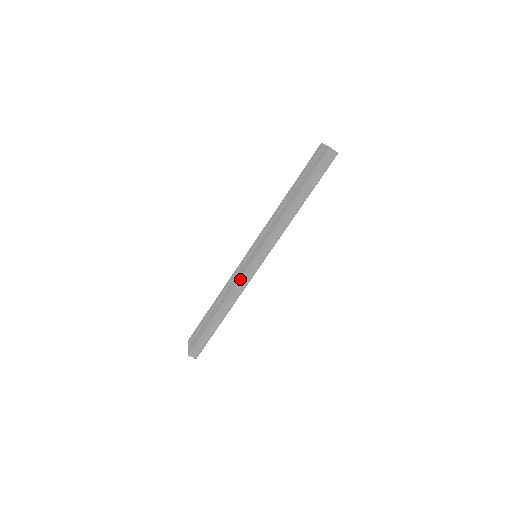
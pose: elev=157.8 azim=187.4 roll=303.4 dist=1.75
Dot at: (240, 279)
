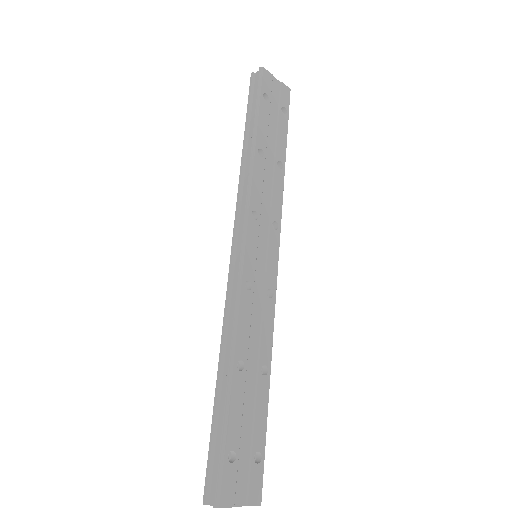
Dot at: (226, 292)
